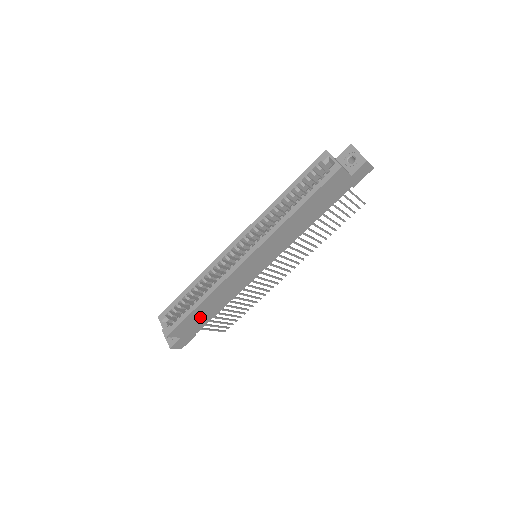
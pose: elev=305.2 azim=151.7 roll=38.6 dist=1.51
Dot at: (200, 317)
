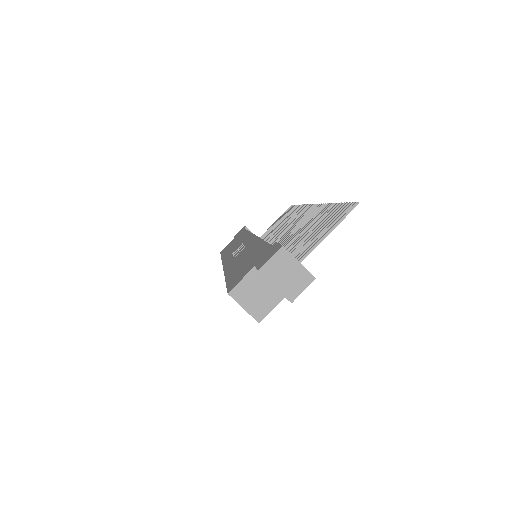
Dot at: occluded
